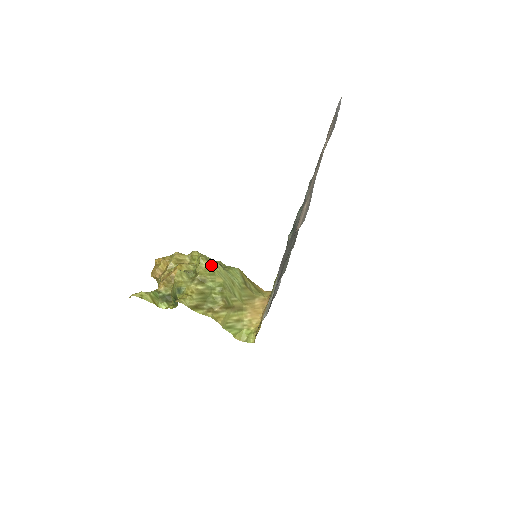
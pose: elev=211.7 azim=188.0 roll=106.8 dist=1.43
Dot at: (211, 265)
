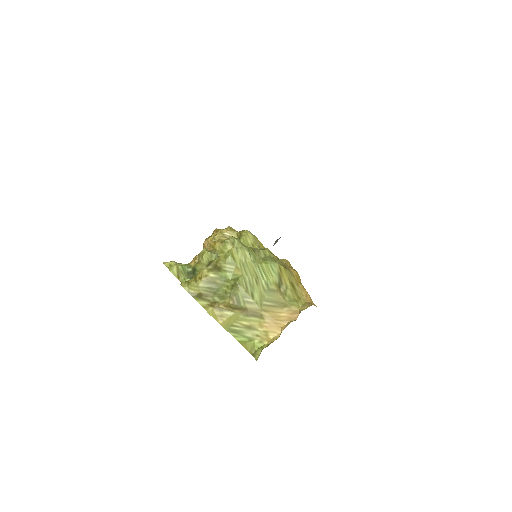
Dot at: (235, 252)
